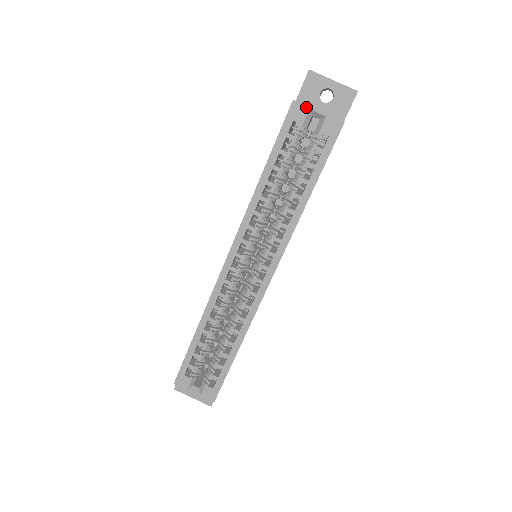
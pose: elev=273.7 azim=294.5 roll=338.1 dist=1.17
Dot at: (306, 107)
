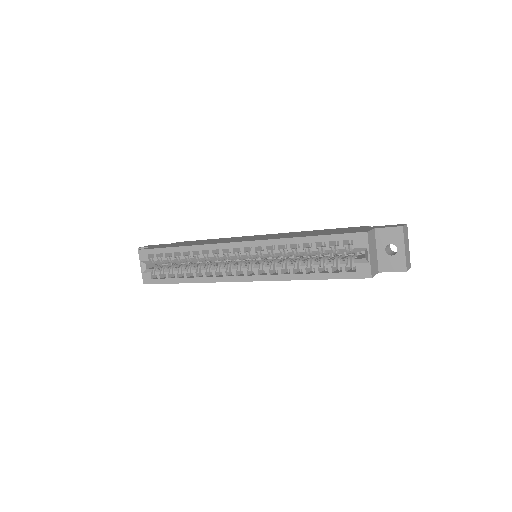
Dot at: (367, 244)
